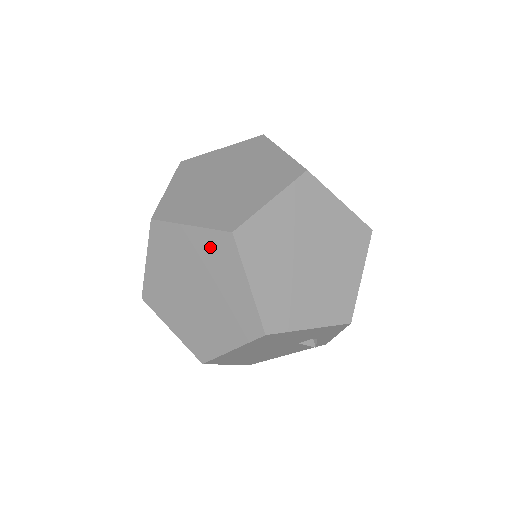
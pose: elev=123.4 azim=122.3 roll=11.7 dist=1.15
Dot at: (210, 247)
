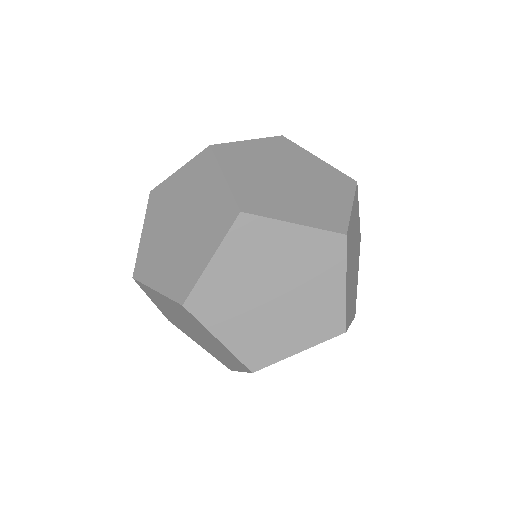
Dot at: (314, 248)
